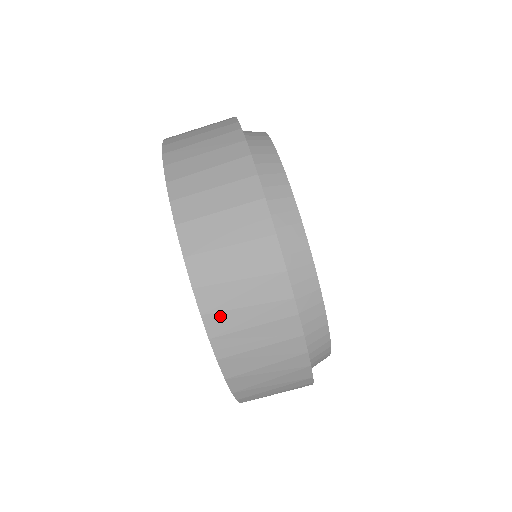
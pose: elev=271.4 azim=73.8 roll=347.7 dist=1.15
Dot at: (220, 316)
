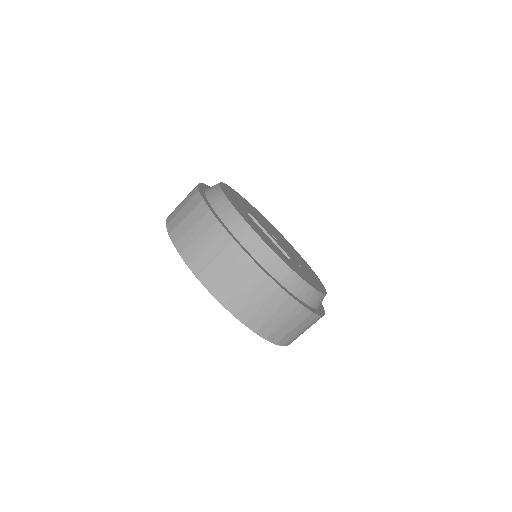
Dot at: (188, 250)
